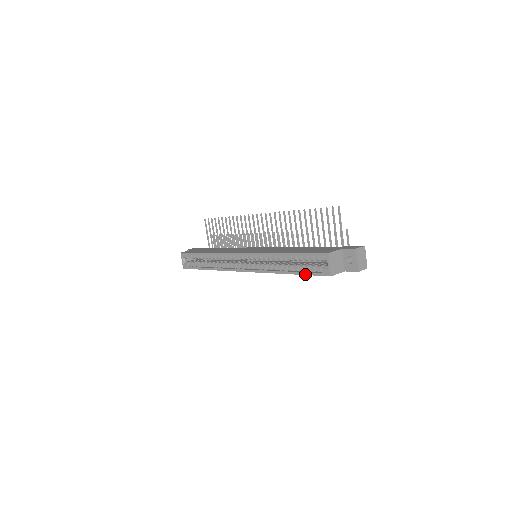
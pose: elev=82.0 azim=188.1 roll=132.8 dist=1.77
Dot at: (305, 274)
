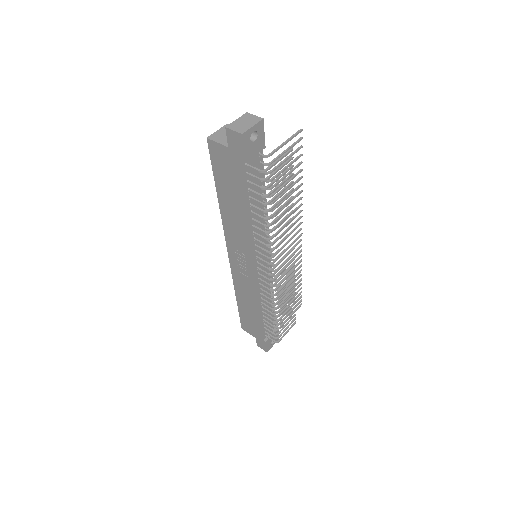
Dot at: (214, 173)
